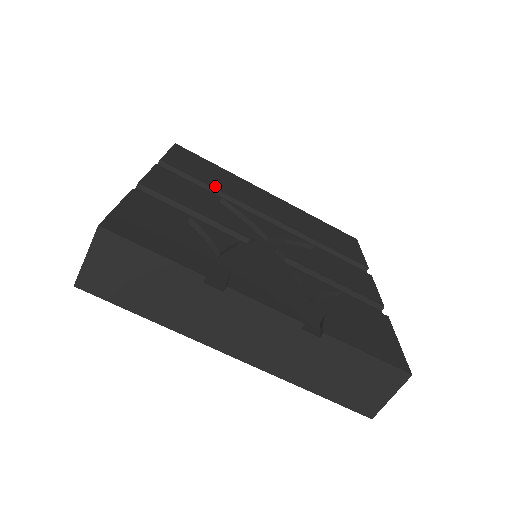
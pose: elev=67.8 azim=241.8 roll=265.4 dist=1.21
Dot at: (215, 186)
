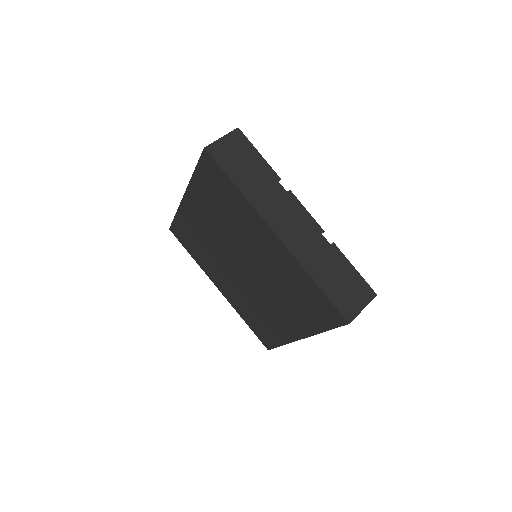
Dot at: occluded
